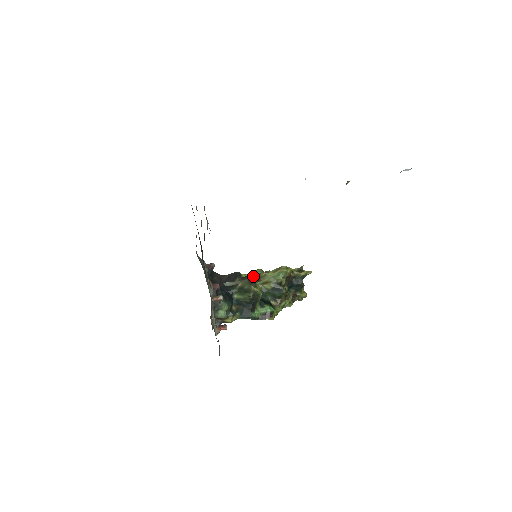
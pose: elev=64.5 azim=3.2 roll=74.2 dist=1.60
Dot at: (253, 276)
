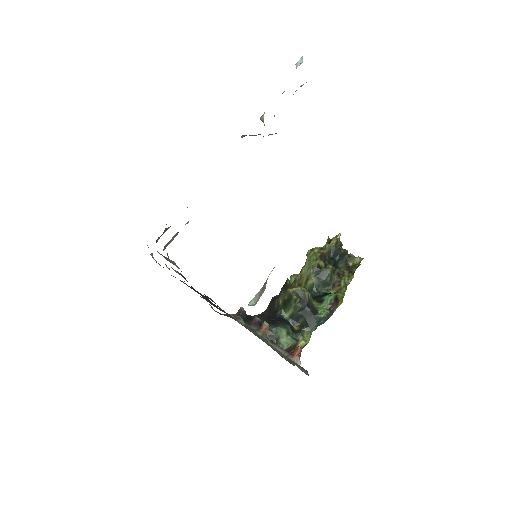
Dot at: occluded
